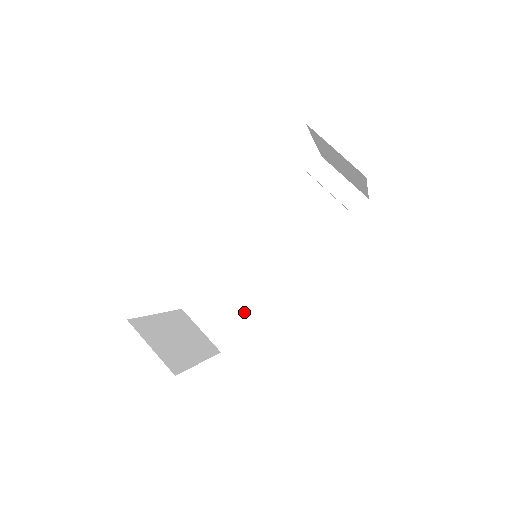
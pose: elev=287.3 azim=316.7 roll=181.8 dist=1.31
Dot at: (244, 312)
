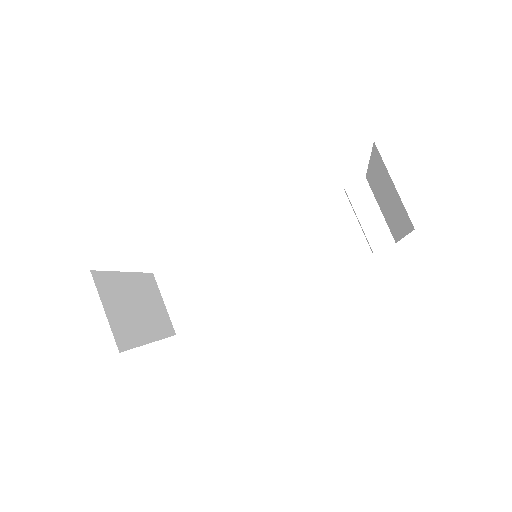
Dot at: (217, 304)
